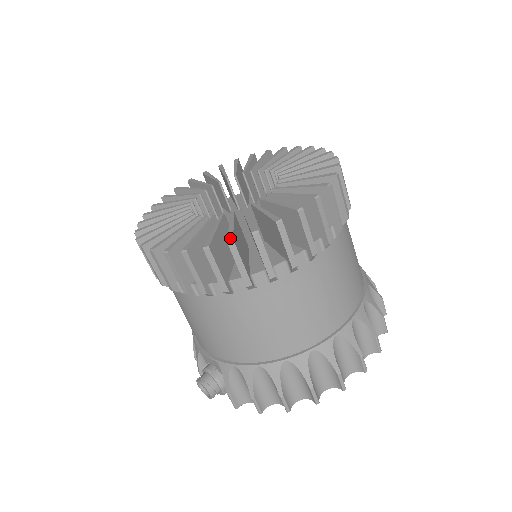
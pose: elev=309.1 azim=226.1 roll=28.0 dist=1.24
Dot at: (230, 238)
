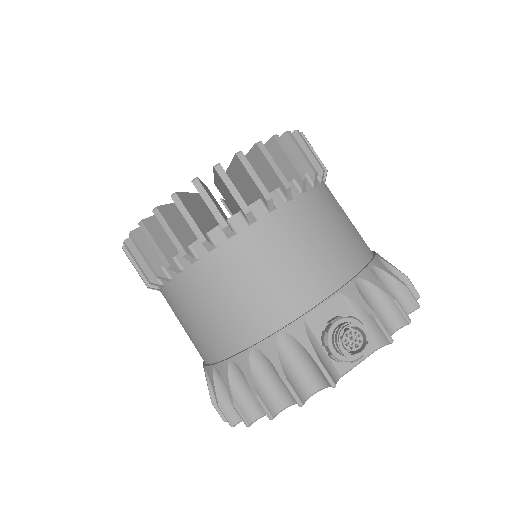
Dot at: (293, 132)
